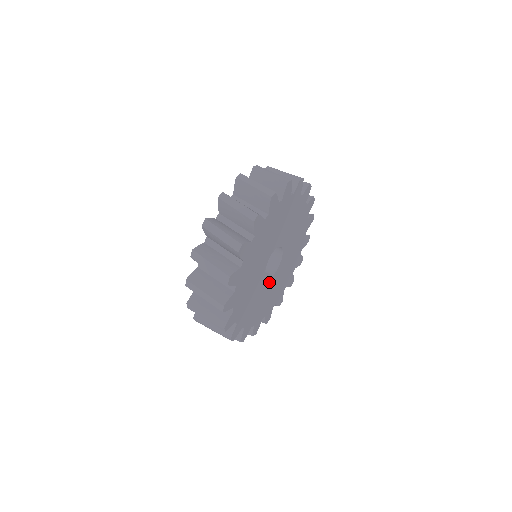
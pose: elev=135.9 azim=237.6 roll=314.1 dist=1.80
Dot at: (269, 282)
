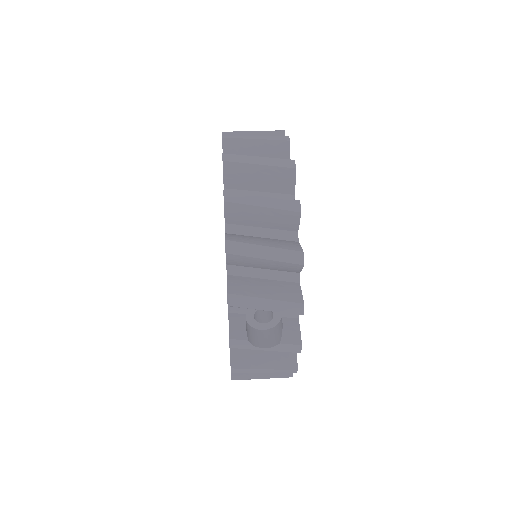
Dot at: occluded
